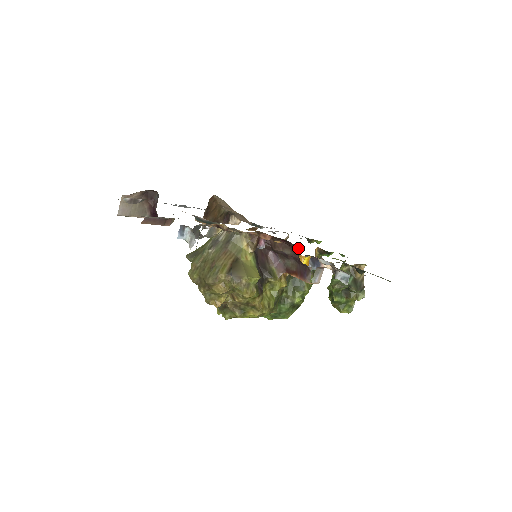
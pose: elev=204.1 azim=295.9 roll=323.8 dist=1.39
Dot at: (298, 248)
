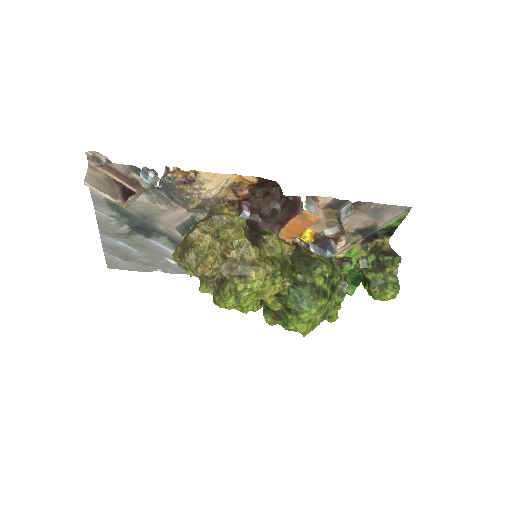
Dot at: (280, 189)
